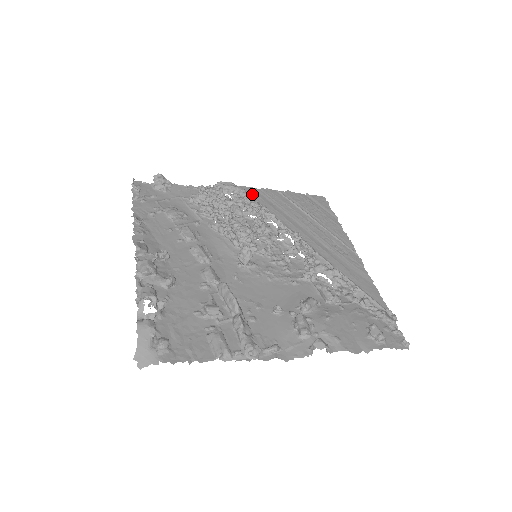
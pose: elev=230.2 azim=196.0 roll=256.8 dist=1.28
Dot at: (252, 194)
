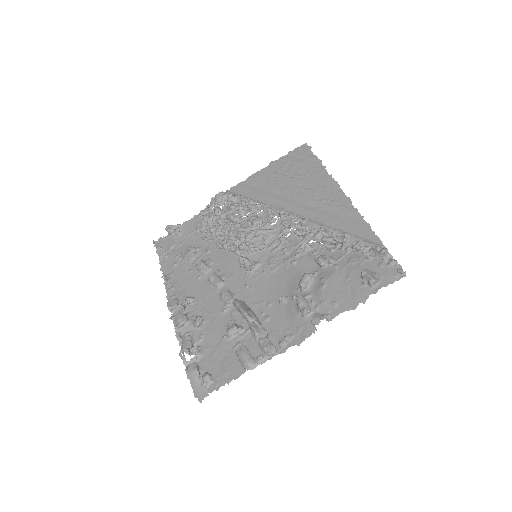
Dot at: (240, 191)
